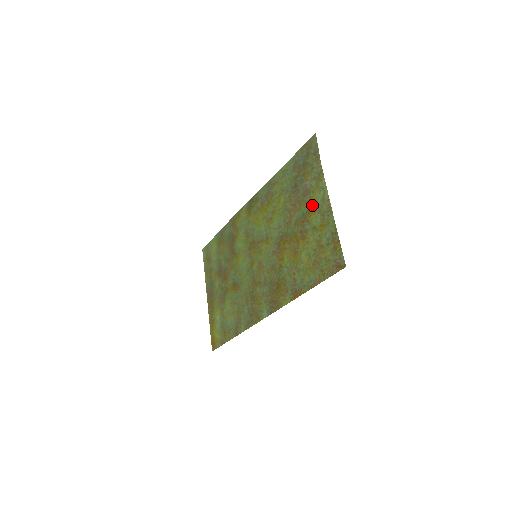
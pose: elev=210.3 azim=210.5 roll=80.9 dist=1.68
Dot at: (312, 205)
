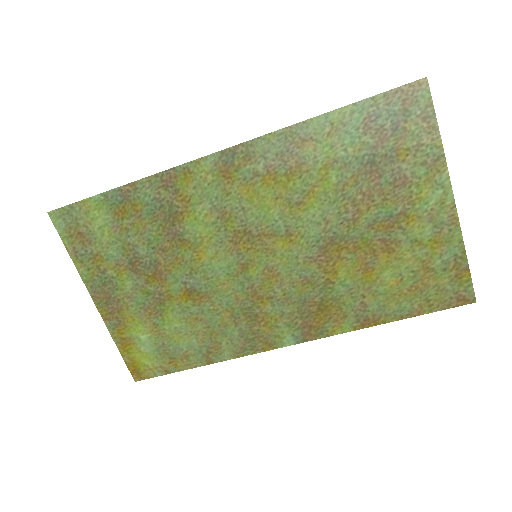
Dot at: (415, 206)
